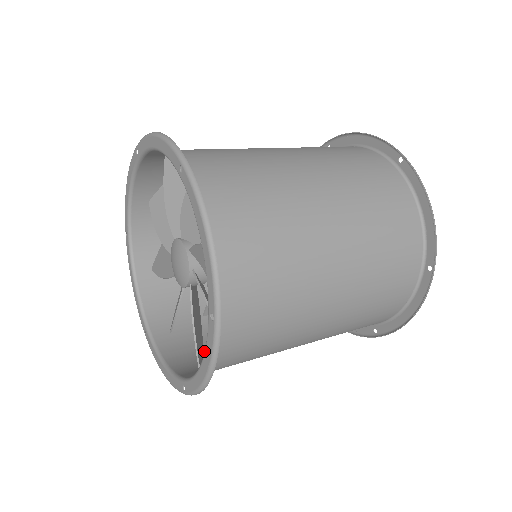
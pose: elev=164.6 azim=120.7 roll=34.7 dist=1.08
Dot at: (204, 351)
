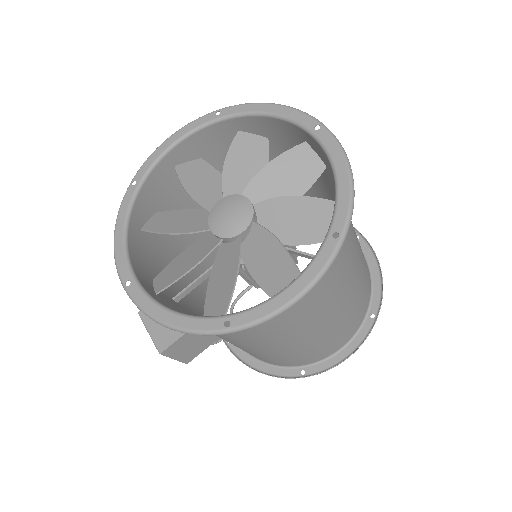
Dot at: occluded
